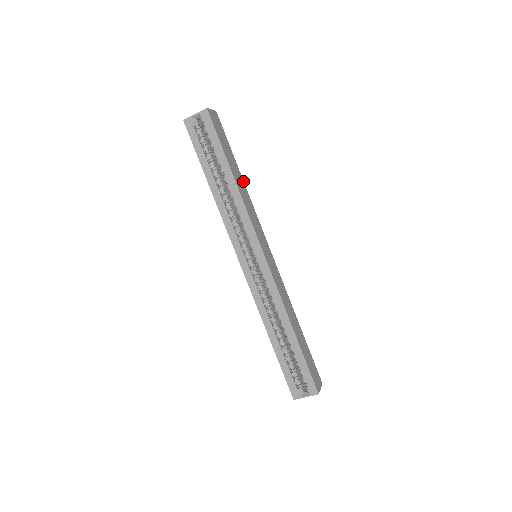
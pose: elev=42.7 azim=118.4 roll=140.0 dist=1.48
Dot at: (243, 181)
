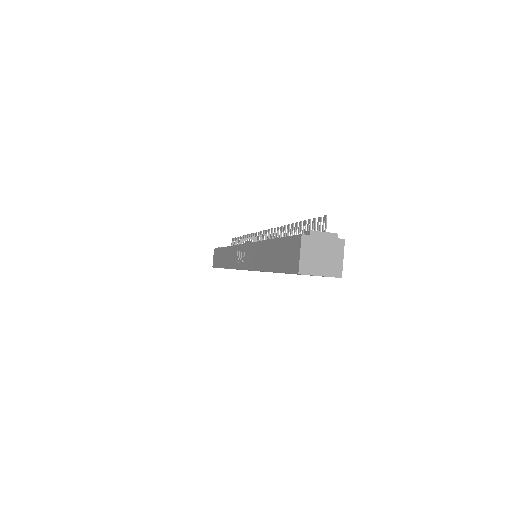
Dot at: occluded
